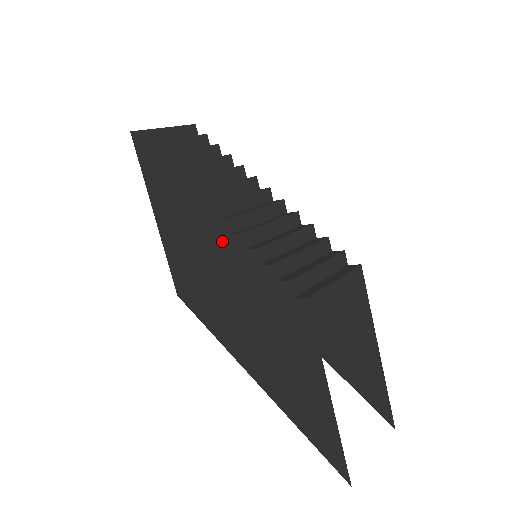
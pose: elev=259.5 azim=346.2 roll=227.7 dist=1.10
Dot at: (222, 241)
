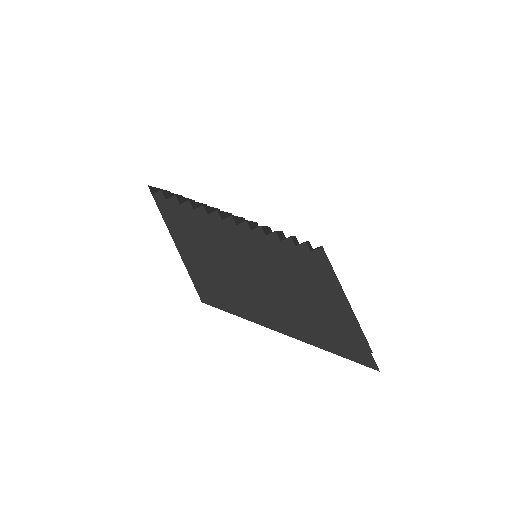
Dot at: (246, 237)
